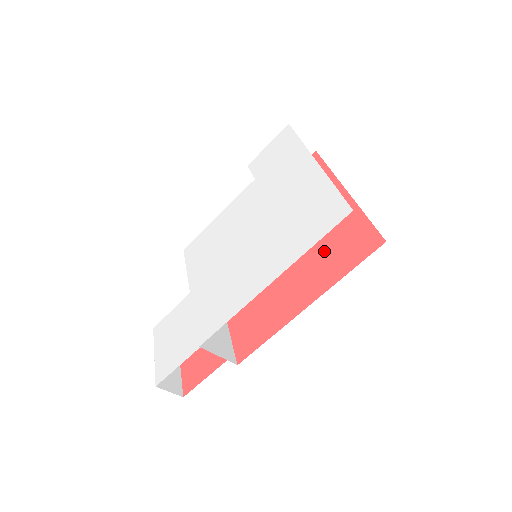
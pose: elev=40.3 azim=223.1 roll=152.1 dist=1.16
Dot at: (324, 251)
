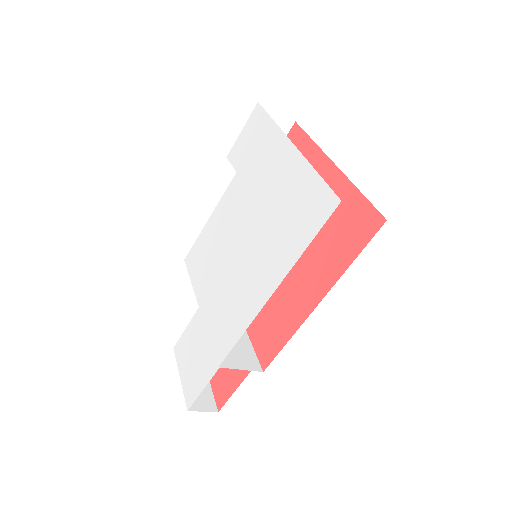
Dot at: (324, 238)
